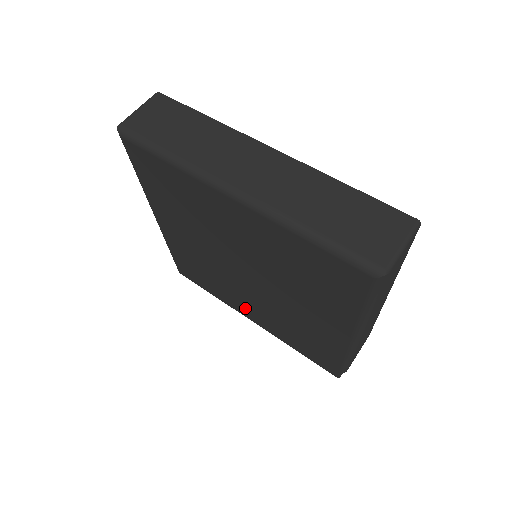
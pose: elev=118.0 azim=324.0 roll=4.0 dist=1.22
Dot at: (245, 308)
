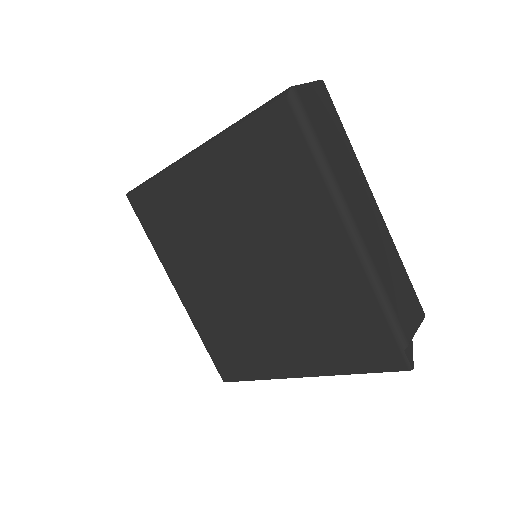
Dot at: (282, 354)
